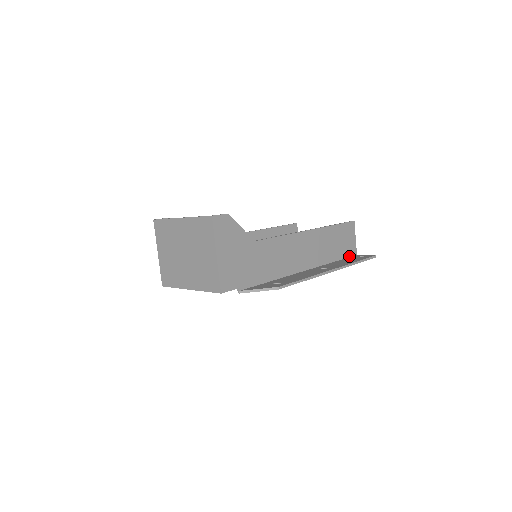
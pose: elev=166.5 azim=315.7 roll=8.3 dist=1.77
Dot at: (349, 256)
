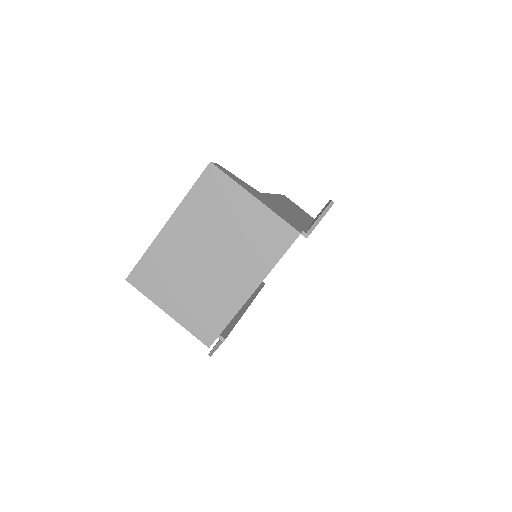
Dot at: (313, 219)
